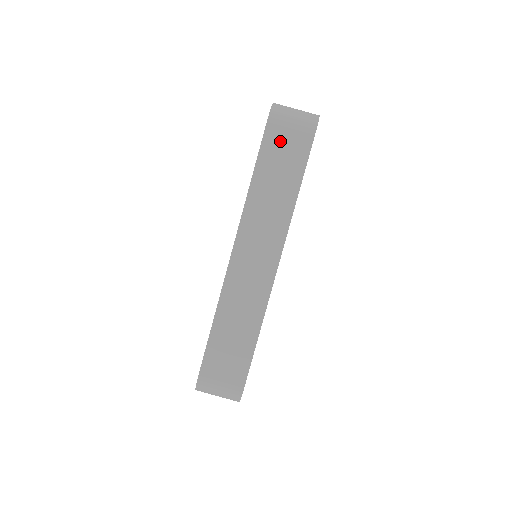
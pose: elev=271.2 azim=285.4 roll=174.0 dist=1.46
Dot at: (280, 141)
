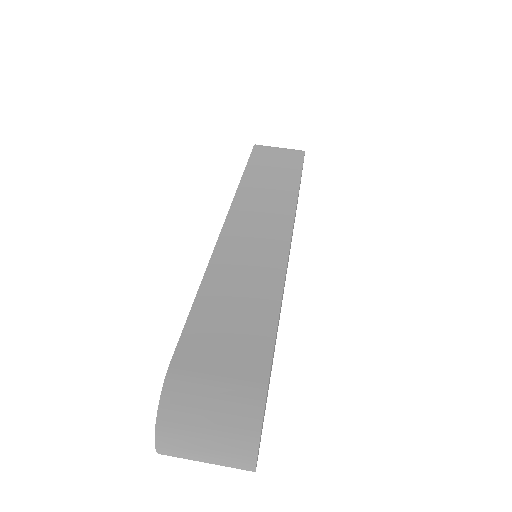
Dot at: (270, 154)
